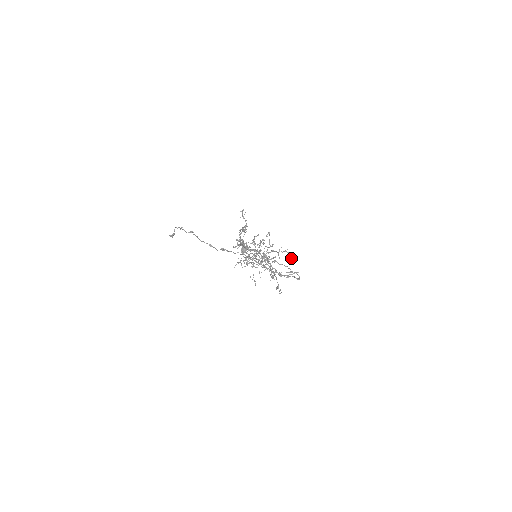
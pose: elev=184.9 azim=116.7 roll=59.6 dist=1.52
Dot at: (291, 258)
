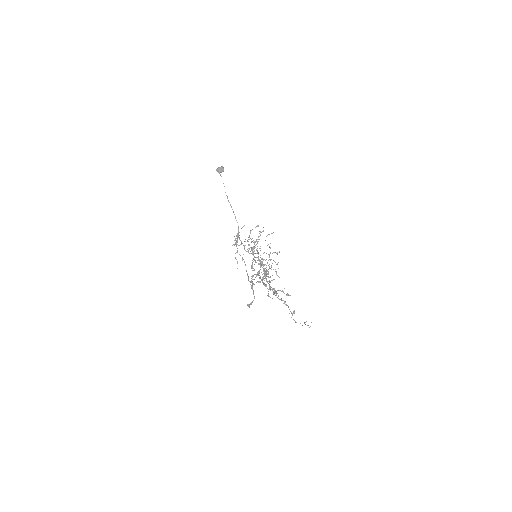
Dot at: occluded
